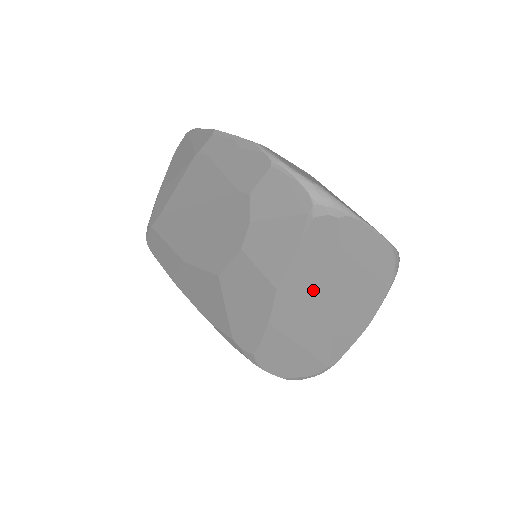
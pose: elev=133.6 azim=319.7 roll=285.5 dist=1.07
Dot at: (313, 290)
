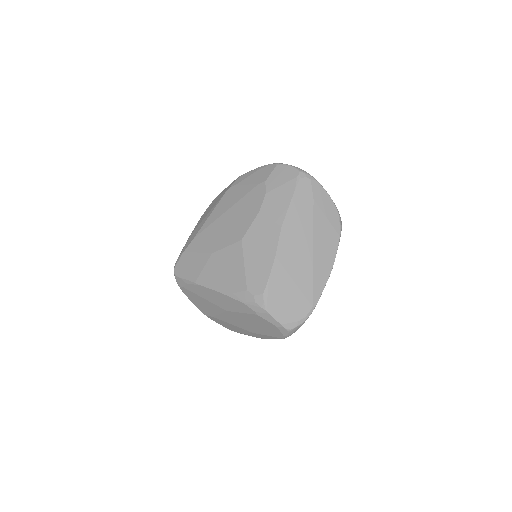
Dot at: (301, 229)
